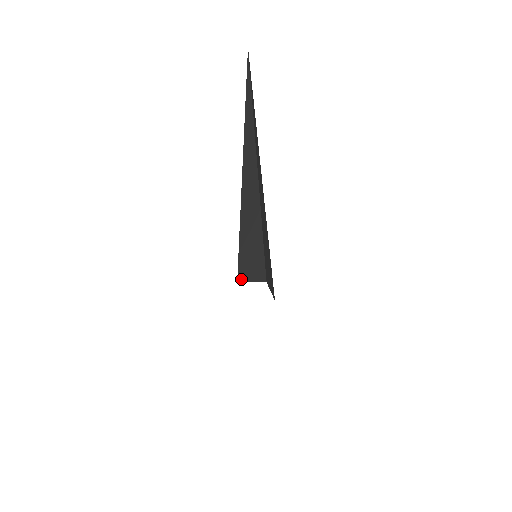
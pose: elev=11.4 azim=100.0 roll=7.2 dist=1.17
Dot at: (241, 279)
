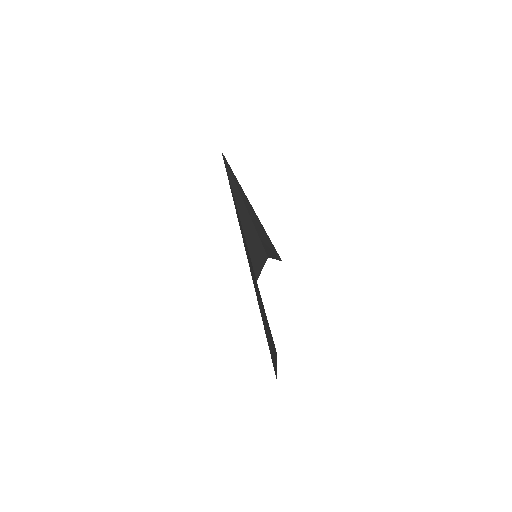
Dot at: (269, 256)
